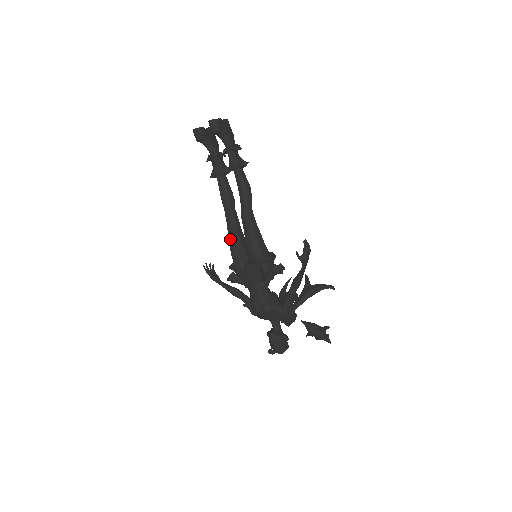
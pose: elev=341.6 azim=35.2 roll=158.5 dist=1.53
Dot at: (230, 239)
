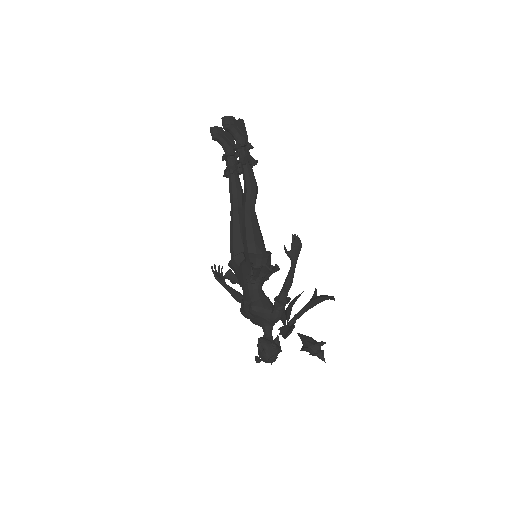
Dot at: (231, 235)
